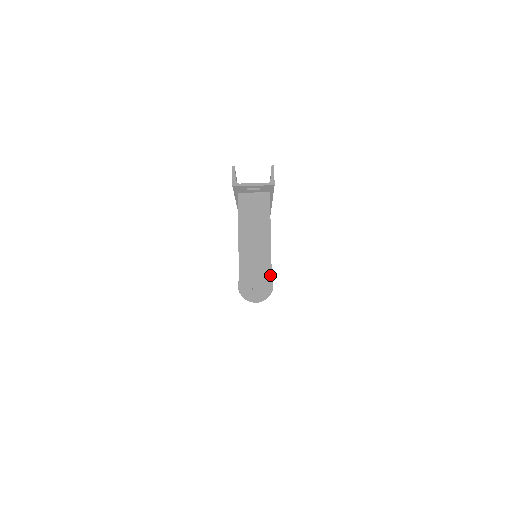
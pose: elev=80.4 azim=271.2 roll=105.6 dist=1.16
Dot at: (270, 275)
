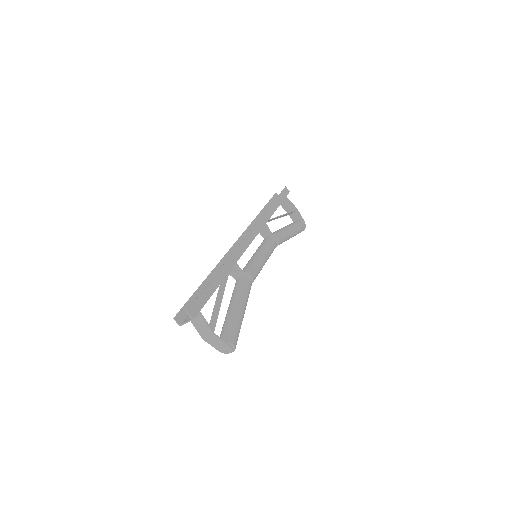
Dot at: (226, 344)
